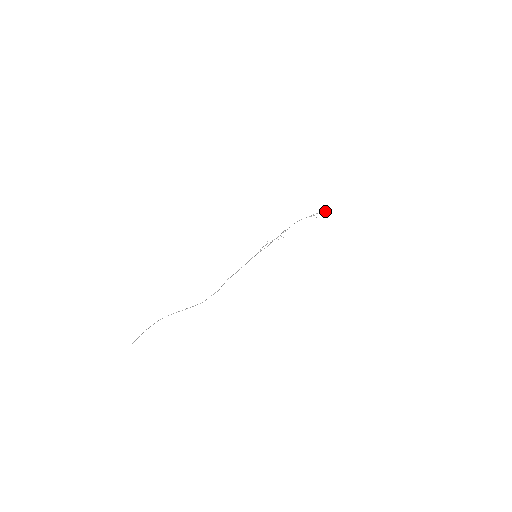
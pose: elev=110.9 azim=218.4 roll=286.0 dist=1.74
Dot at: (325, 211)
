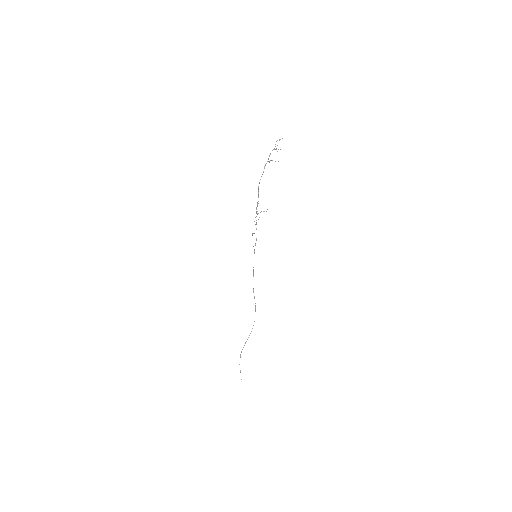
Dot at: occluded
